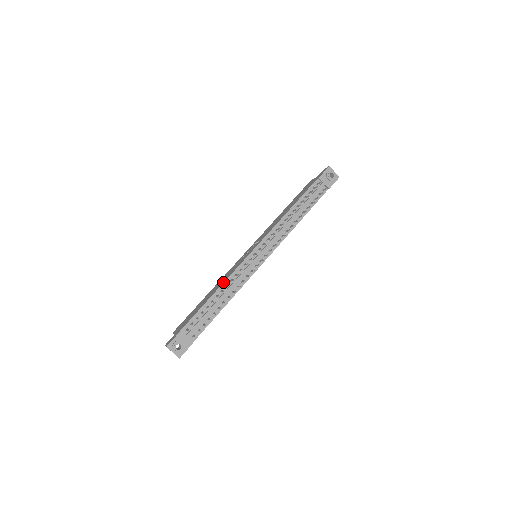
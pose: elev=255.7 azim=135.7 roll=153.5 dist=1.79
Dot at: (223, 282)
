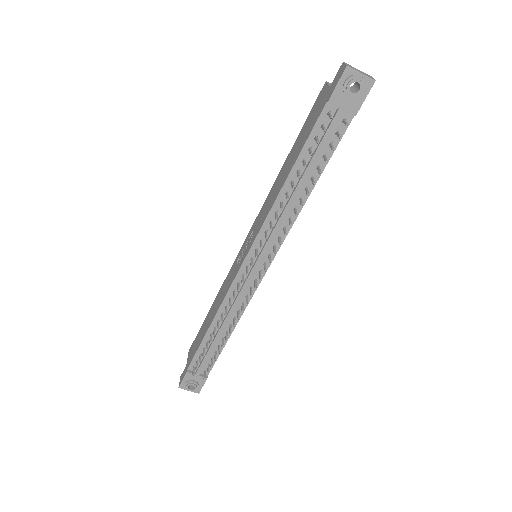
Dot at: (217, 310)
